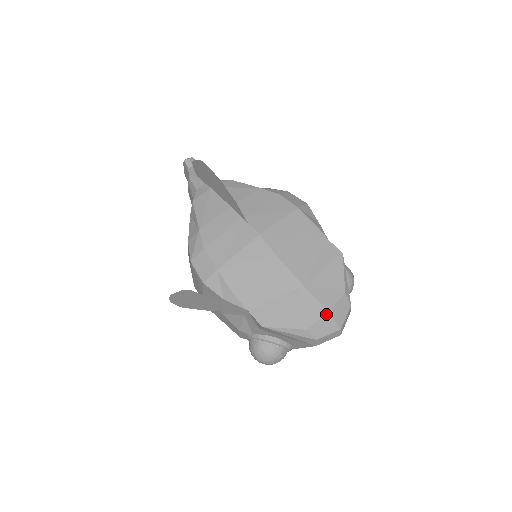
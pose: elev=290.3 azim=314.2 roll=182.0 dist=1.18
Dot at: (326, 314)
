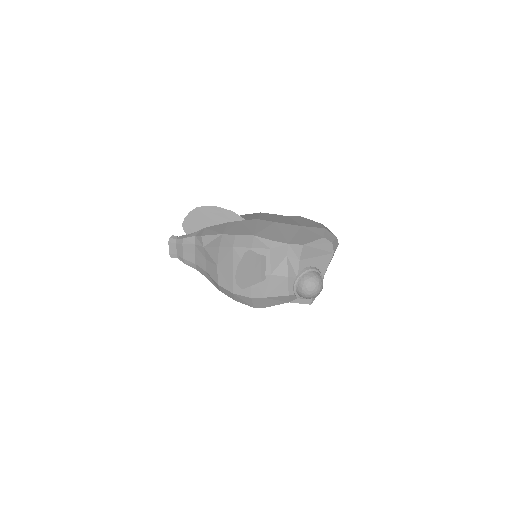
Dot at: (324, 229)
